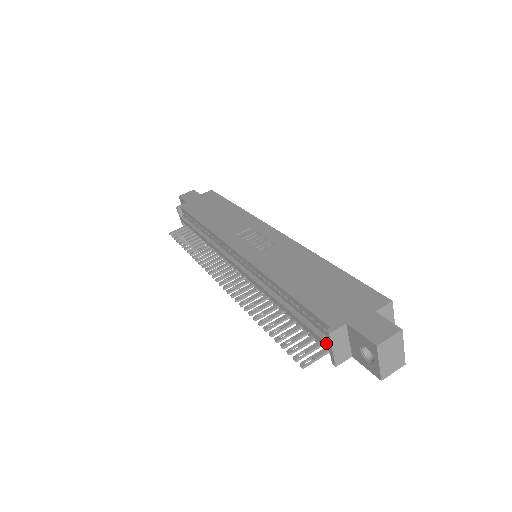
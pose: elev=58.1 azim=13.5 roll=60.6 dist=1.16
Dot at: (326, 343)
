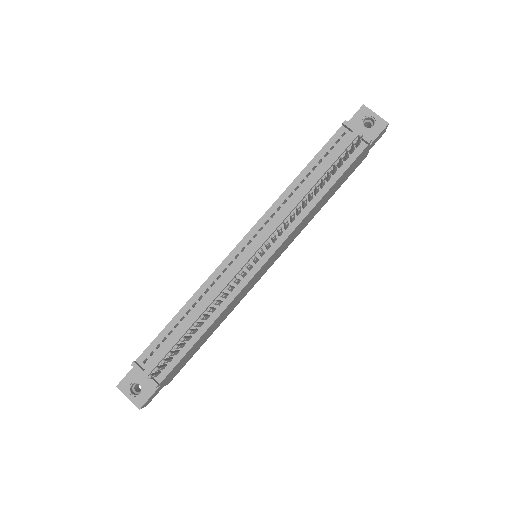
Dot at: (352, 133)
